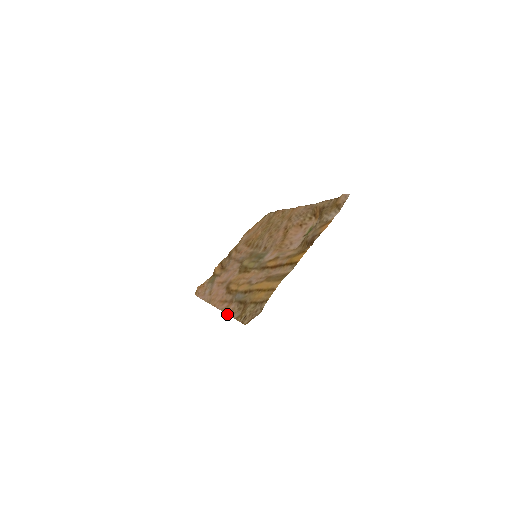
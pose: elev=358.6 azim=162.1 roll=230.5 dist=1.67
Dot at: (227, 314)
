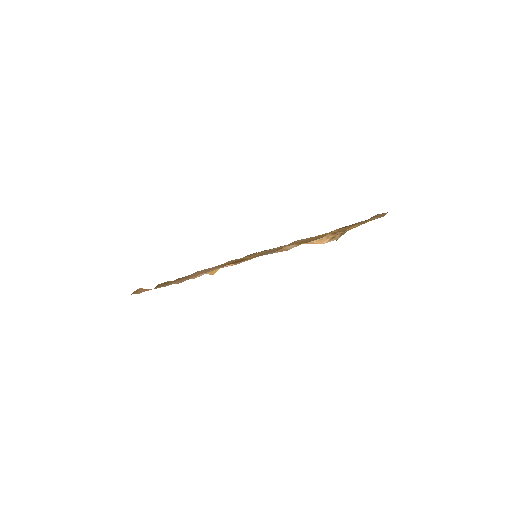
Dot at: occluded
